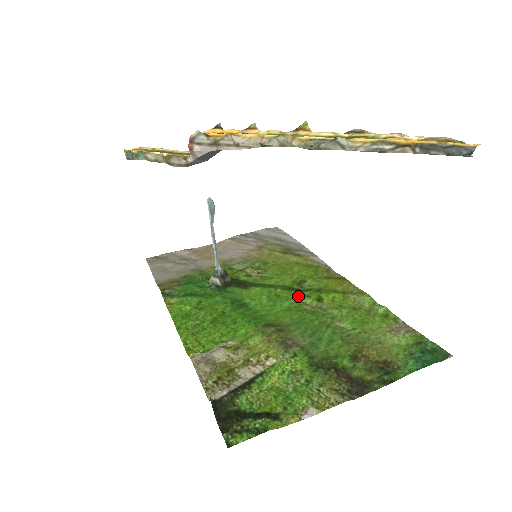
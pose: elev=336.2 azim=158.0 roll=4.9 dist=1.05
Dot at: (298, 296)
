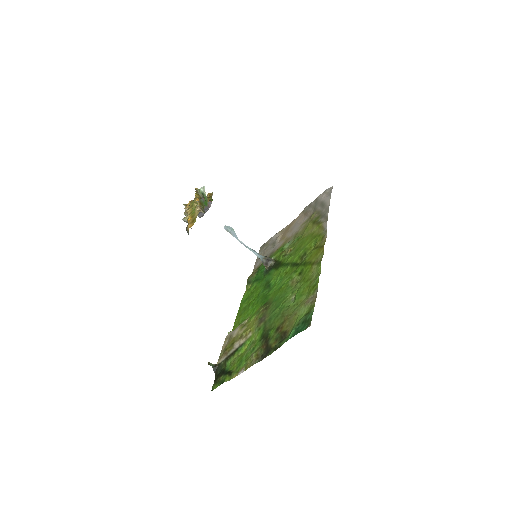
Dot at: (293, 272)
